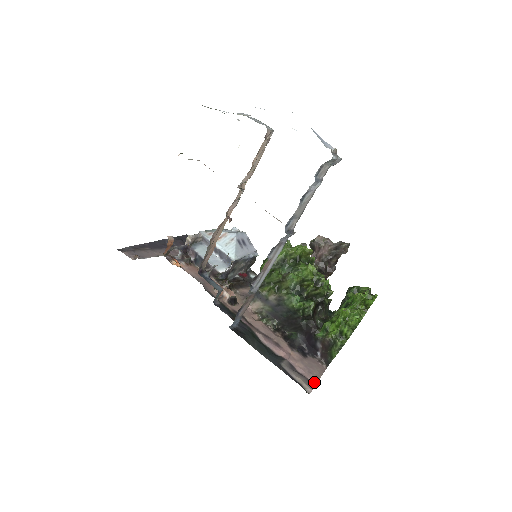
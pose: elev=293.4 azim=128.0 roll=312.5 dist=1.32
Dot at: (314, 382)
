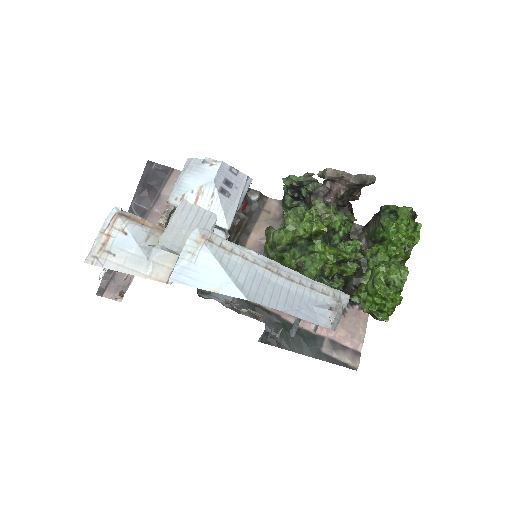
Dot at: (359, 348)
